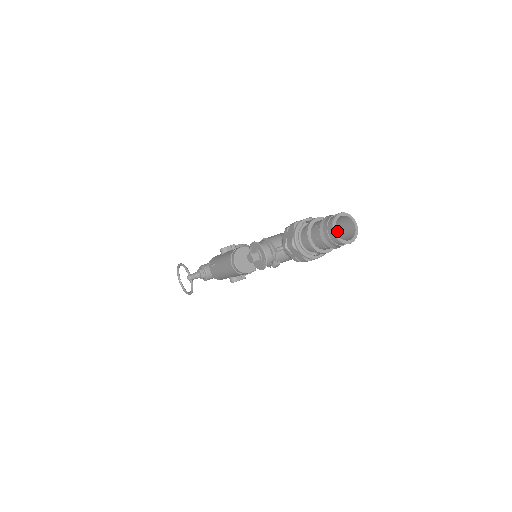
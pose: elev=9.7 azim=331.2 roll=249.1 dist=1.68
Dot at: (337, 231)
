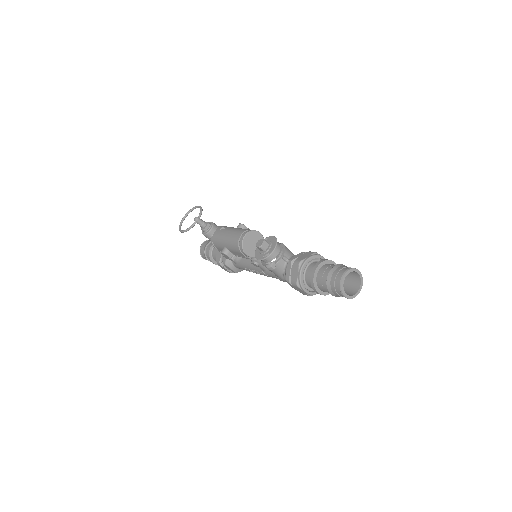
Dot at: occluded
